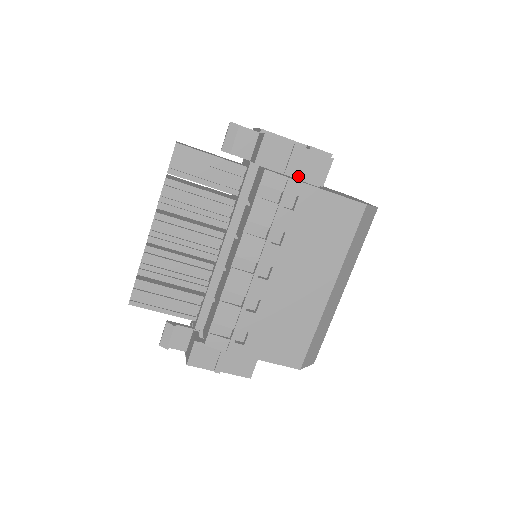
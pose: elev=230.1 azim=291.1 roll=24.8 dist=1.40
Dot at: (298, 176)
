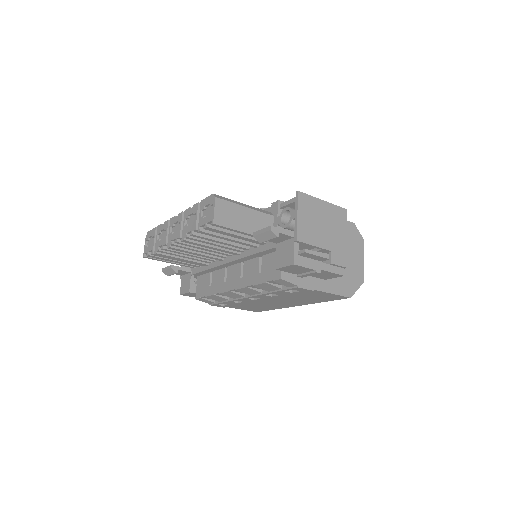
Dot at: occluded
